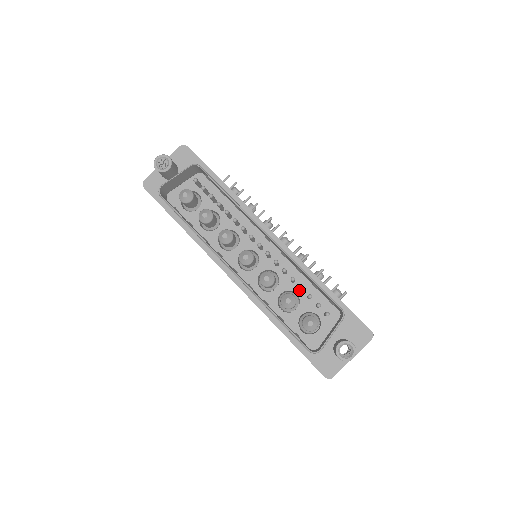
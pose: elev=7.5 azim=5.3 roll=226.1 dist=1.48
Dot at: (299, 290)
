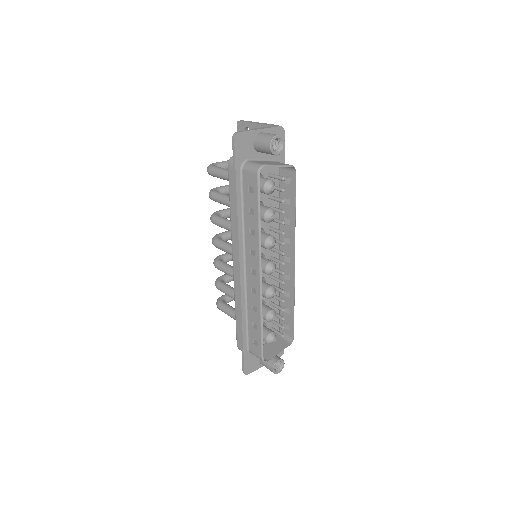
Dot at: (269, 303)
